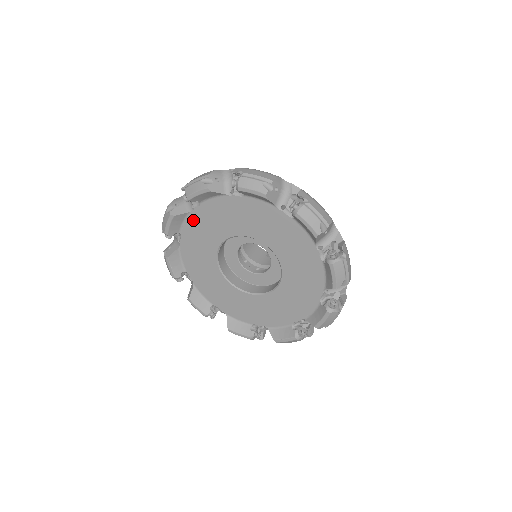
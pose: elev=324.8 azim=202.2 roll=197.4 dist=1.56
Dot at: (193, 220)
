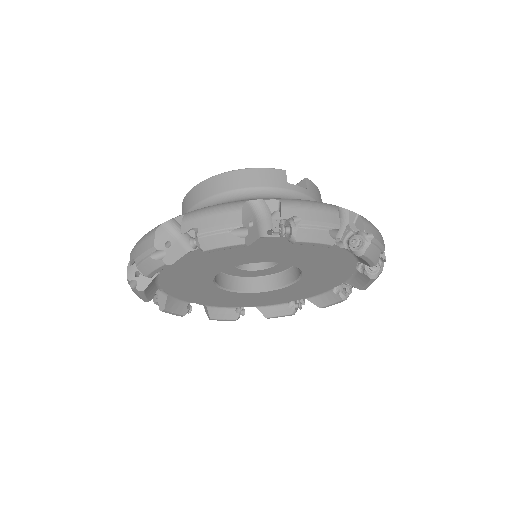
Dot at: (254, 242)
